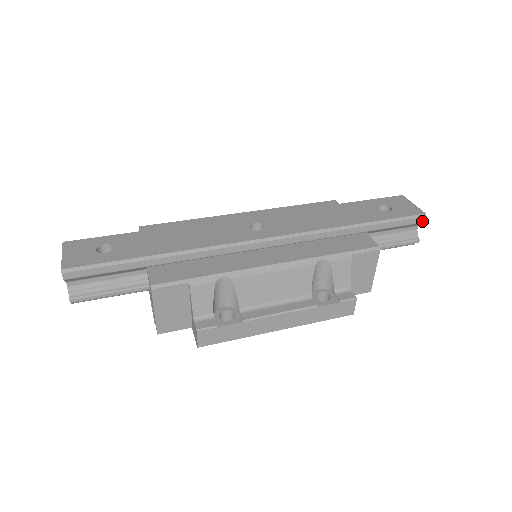
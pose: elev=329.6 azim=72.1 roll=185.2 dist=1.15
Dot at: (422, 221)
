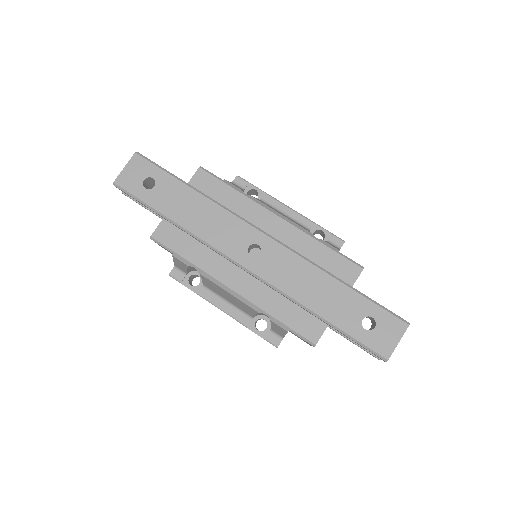
Dot at: (382, 359)
